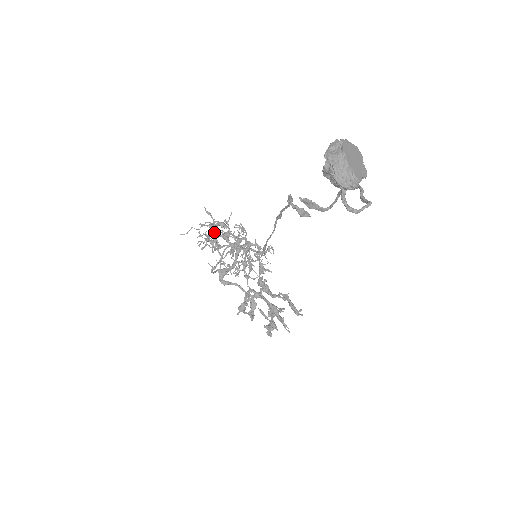
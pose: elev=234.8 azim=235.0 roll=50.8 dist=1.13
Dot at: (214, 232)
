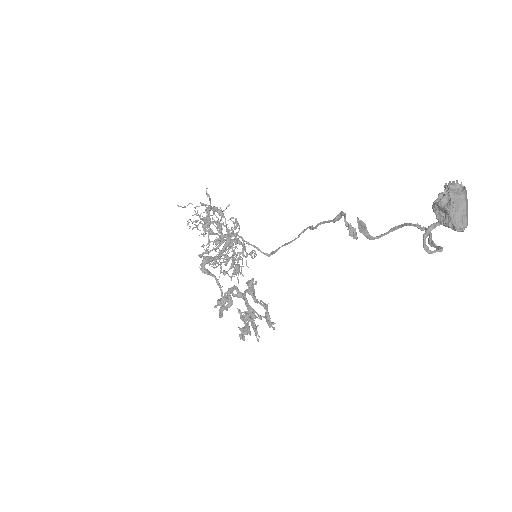
Dot at: (207, 216)
